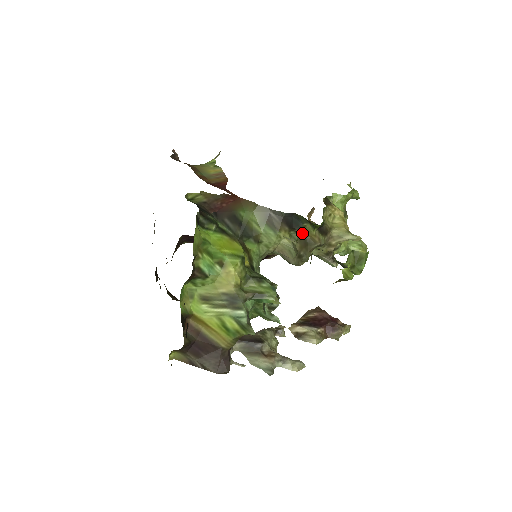
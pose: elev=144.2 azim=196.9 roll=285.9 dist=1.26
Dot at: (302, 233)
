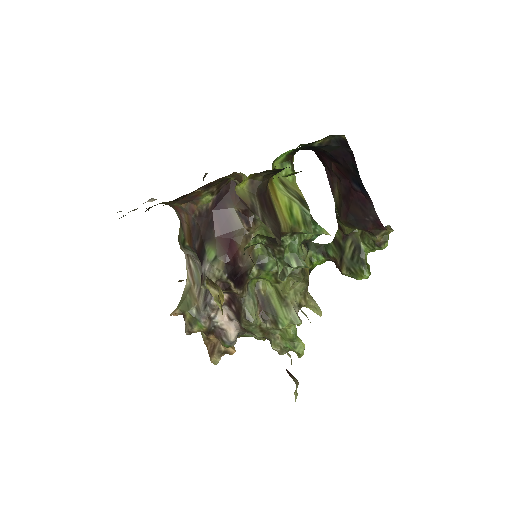
Dot at: occluded
